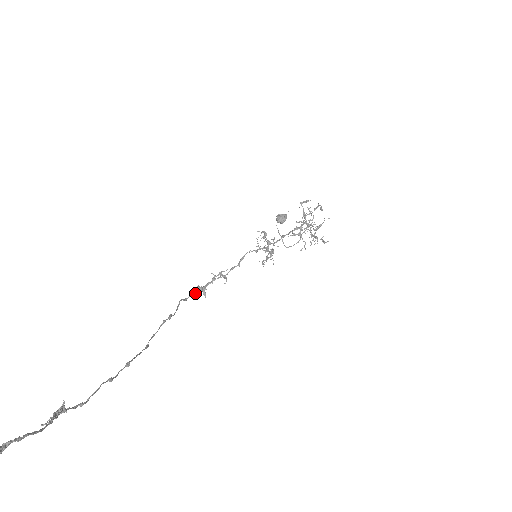
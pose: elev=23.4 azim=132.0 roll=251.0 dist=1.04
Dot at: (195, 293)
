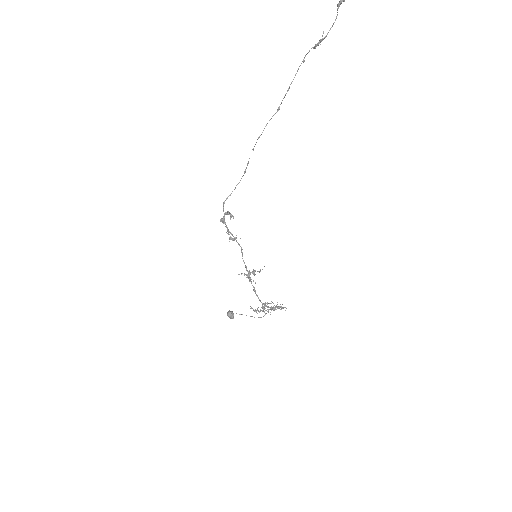
Dot at: (225, 213)
